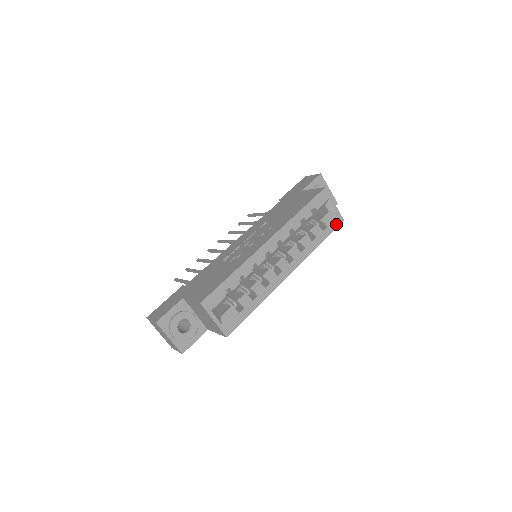
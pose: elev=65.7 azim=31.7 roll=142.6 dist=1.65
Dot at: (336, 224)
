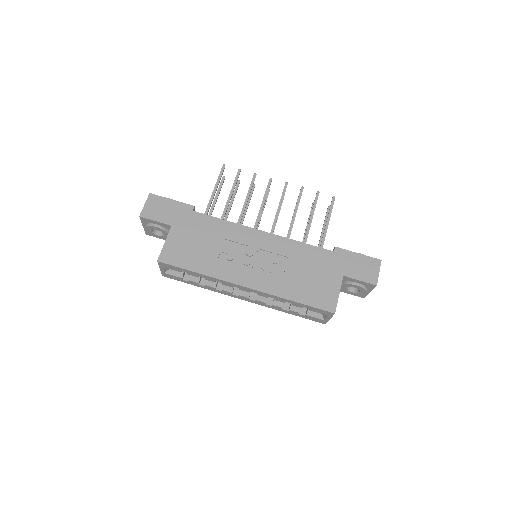
Dot at: (316, 320)
